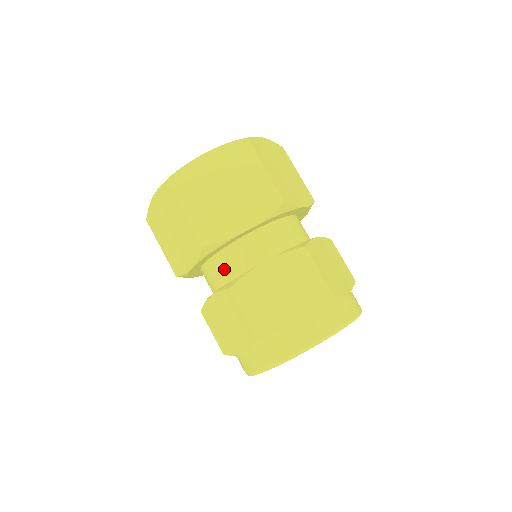
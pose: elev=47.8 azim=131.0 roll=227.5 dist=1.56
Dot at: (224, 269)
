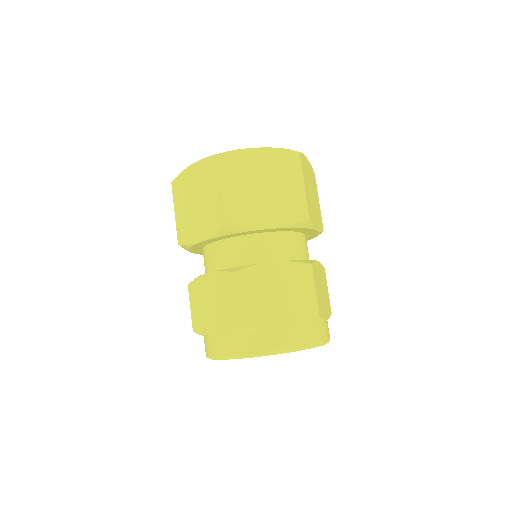
Dot at: (231, 254)
